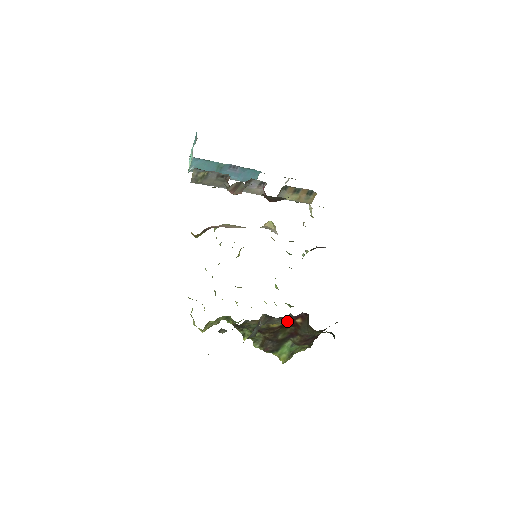
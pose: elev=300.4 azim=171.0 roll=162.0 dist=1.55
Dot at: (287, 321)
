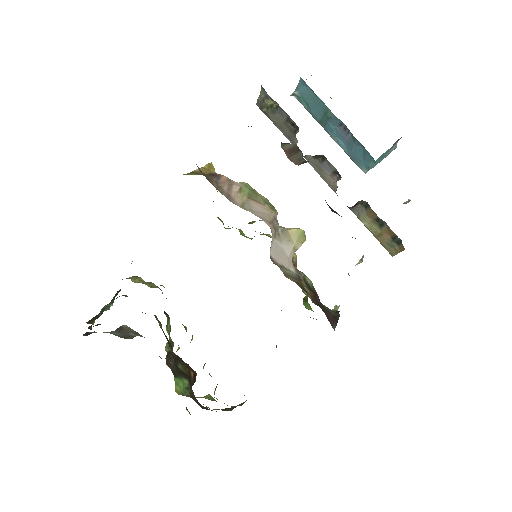
Dot at: occluded
